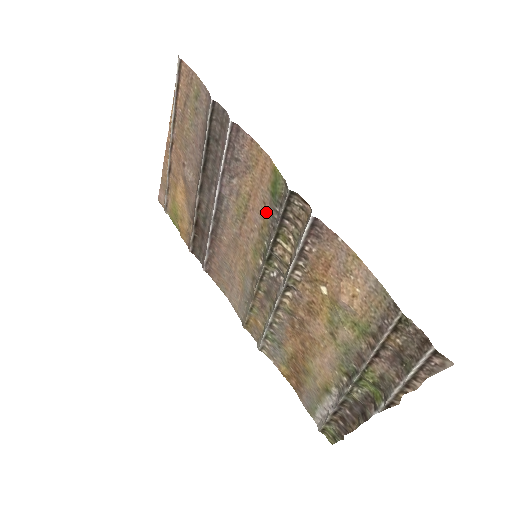
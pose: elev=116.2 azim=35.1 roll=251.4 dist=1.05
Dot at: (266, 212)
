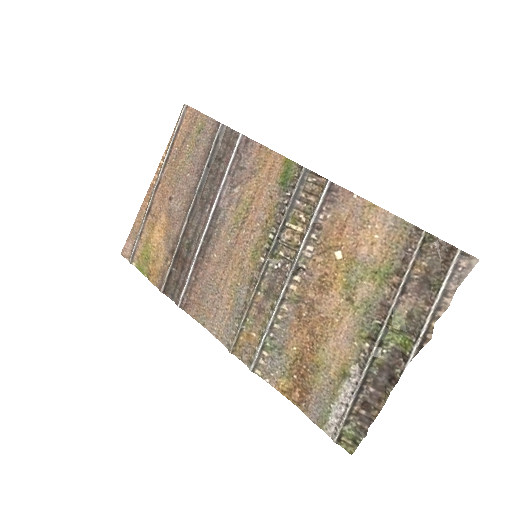
Dot at: (273, 204)
